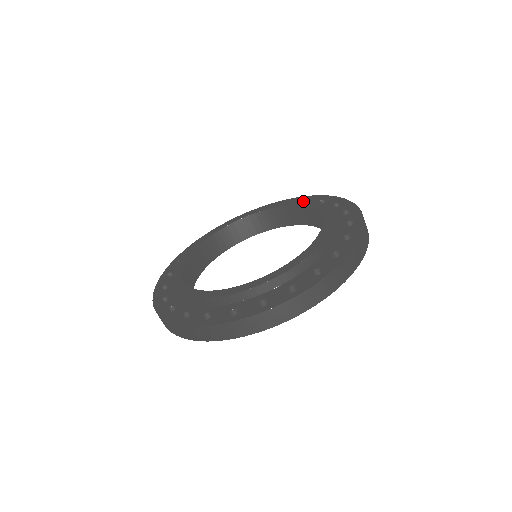
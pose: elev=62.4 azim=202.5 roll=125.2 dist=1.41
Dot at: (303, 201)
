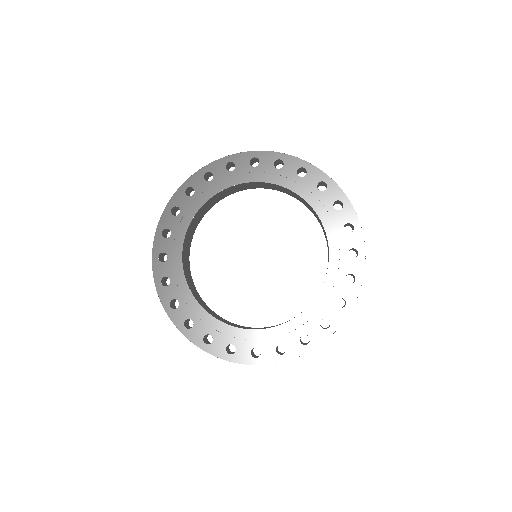
Dot at: (335, 265)
